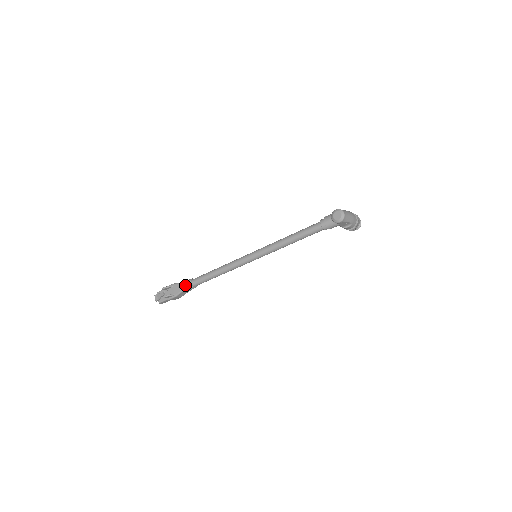
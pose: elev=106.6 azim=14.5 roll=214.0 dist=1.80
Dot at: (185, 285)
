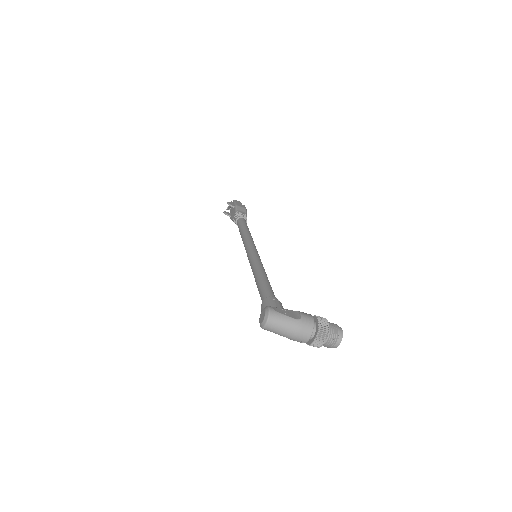
Dot at: (234, 217)
